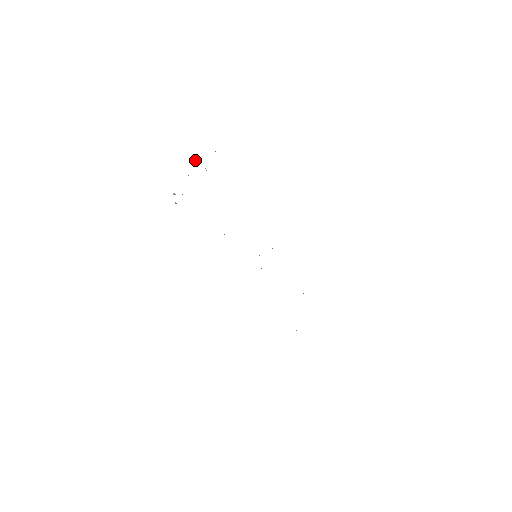
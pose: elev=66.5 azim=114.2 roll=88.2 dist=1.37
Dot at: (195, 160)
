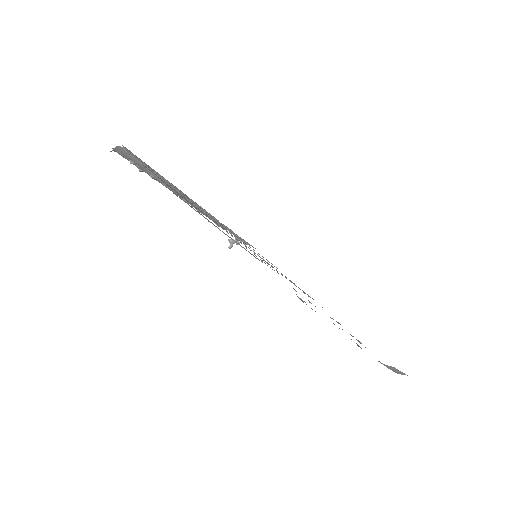
Dot at: (230, 247)
